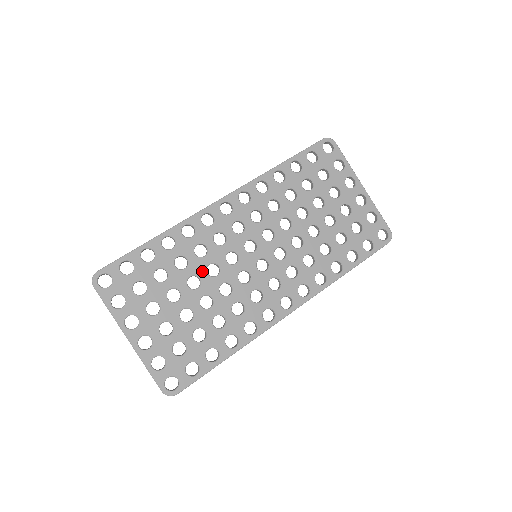
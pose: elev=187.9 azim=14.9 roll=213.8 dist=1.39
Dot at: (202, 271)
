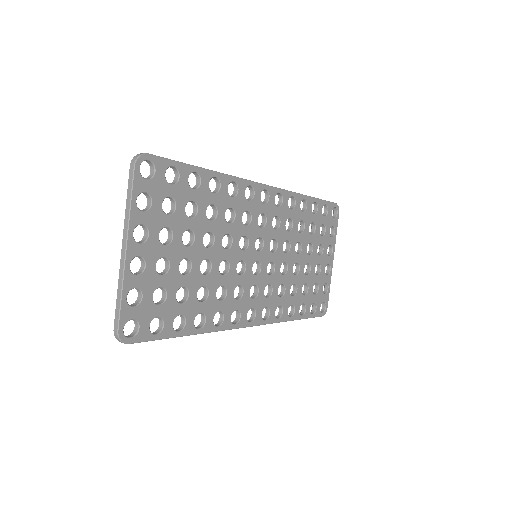
Dot at: (220, 235)
